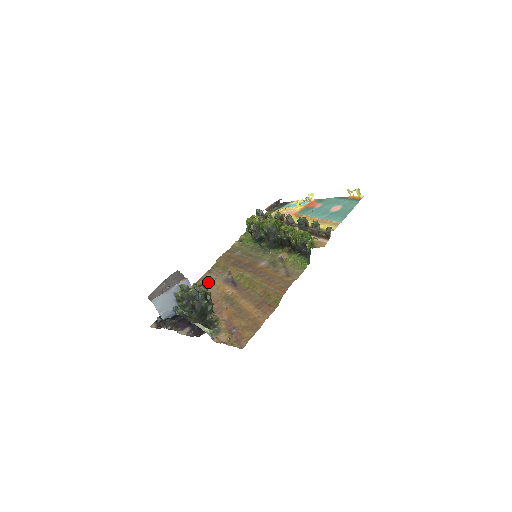
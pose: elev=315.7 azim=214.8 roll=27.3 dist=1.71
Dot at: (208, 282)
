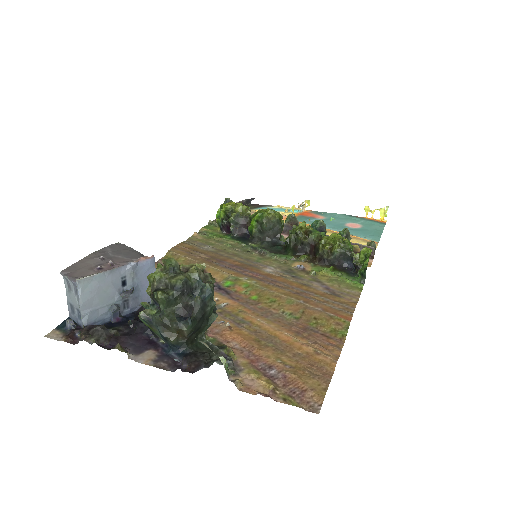
Dot at: occluded
